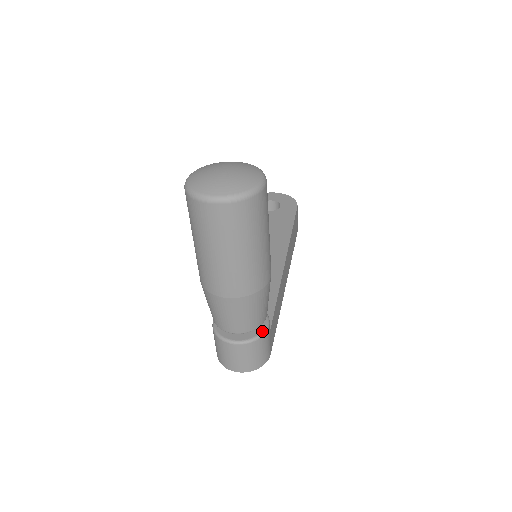
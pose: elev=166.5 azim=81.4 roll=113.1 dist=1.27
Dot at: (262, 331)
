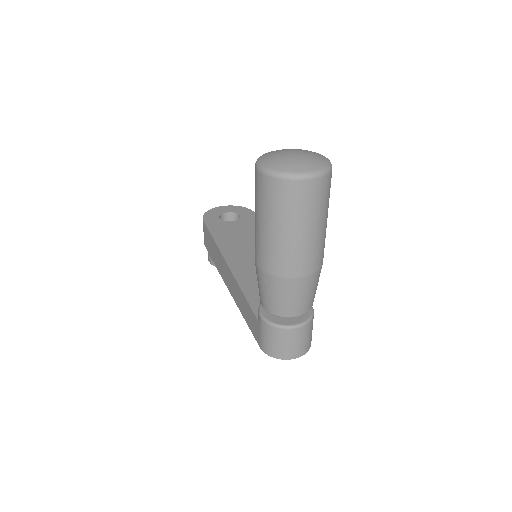
Dot at: (311, 312)
